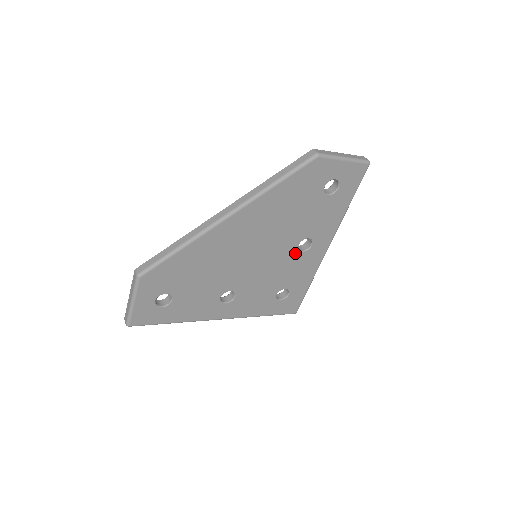
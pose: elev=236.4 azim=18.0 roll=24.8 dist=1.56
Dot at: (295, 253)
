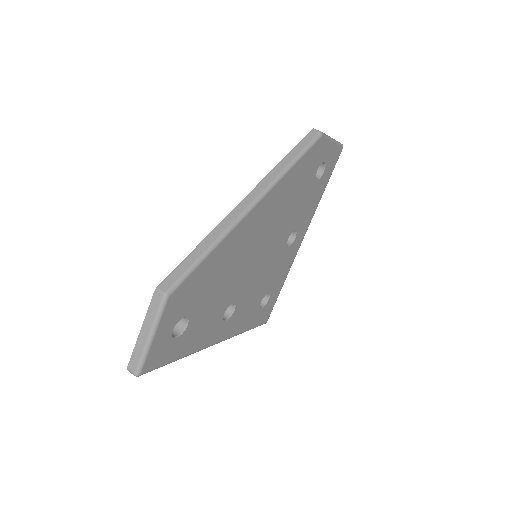
Dot at: (283, 249)
